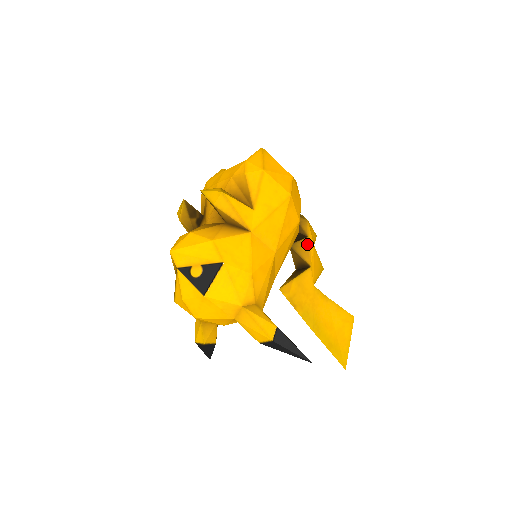
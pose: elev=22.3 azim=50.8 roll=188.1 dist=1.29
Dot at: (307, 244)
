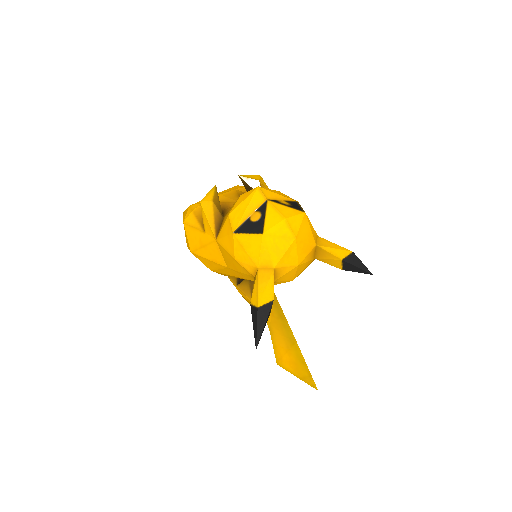
Dot at: occluded
